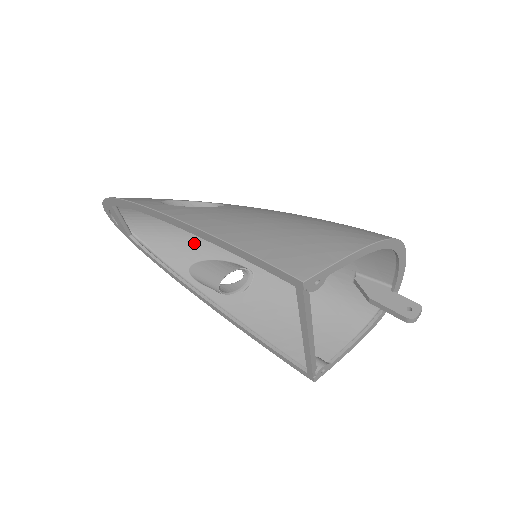
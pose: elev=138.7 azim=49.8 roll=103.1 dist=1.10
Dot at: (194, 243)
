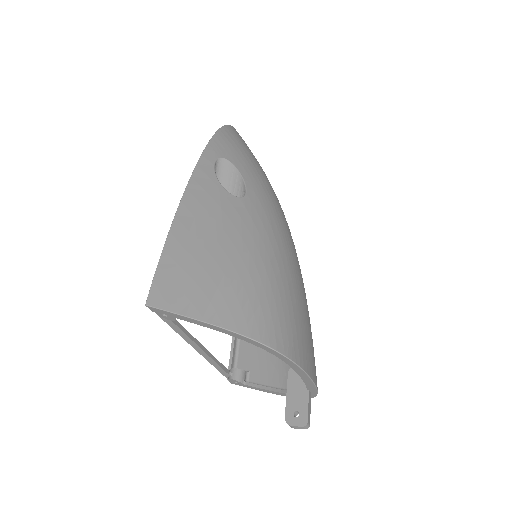
Dot at: occluded
